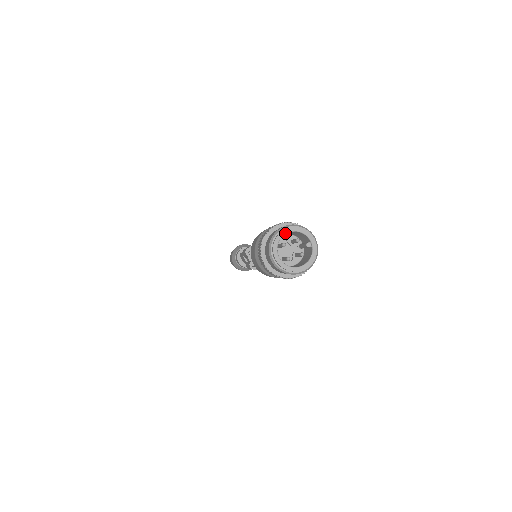
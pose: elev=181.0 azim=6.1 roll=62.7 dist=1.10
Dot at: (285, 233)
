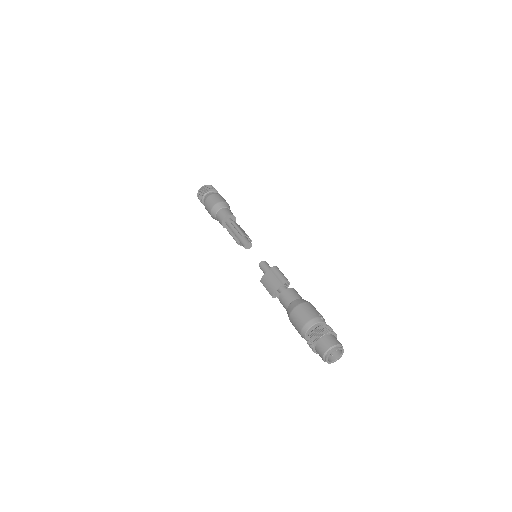
Dot at: occluded
